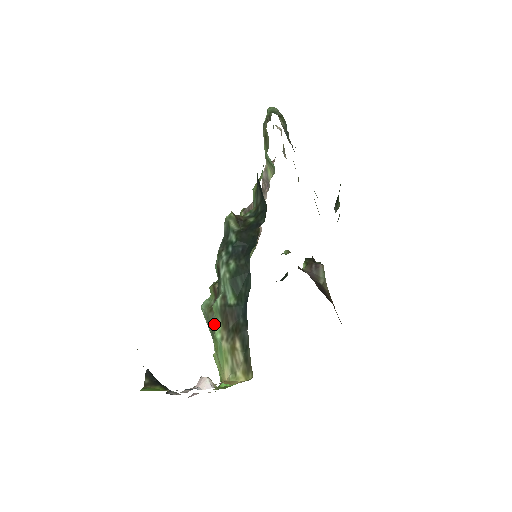
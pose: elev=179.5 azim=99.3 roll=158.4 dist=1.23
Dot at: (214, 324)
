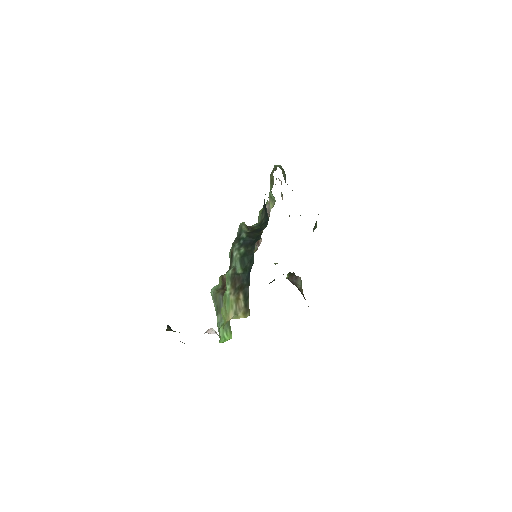
Dot at: (220, 301)
